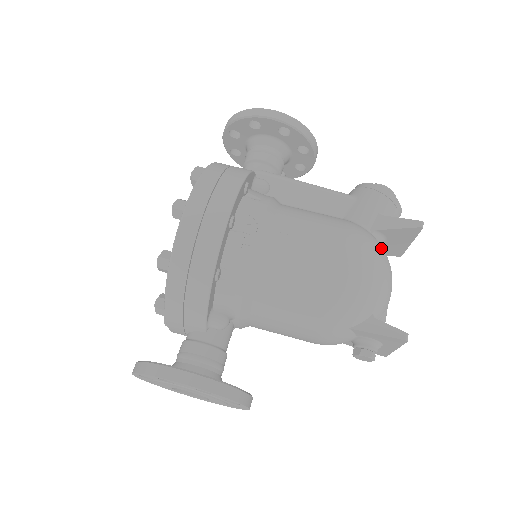
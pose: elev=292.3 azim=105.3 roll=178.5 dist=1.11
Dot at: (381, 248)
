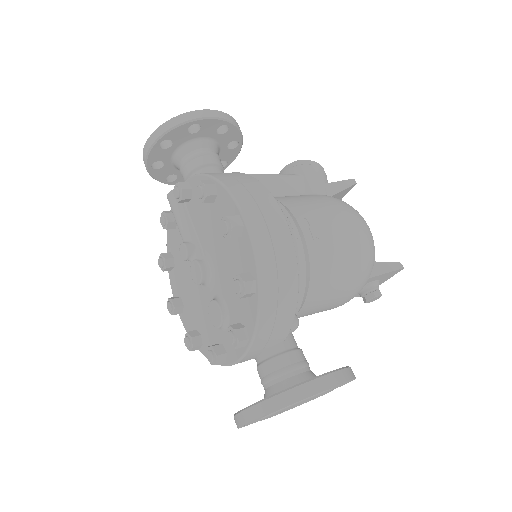
Dot at: occluded
